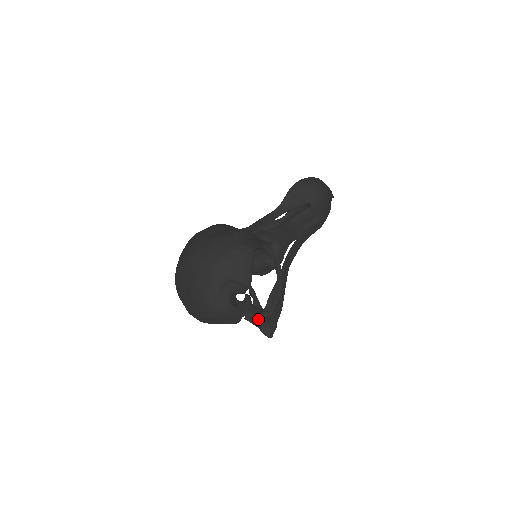
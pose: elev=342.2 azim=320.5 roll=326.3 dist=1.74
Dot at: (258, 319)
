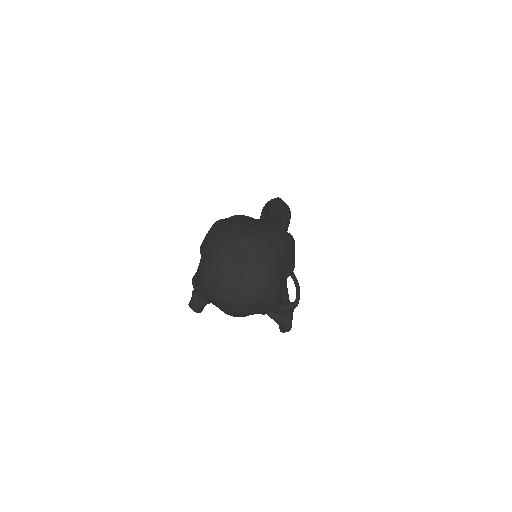
Dot at: (286, 310)
